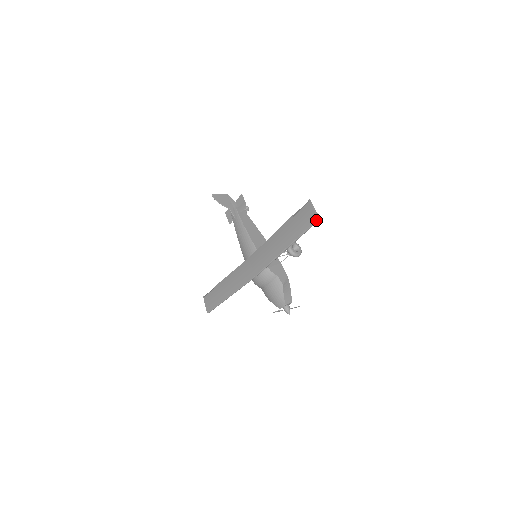
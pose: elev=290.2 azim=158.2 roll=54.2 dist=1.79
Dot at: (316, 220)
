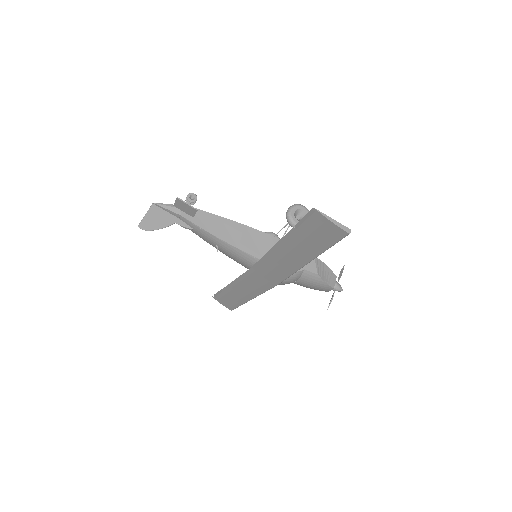
Dot at: (345, 235)
